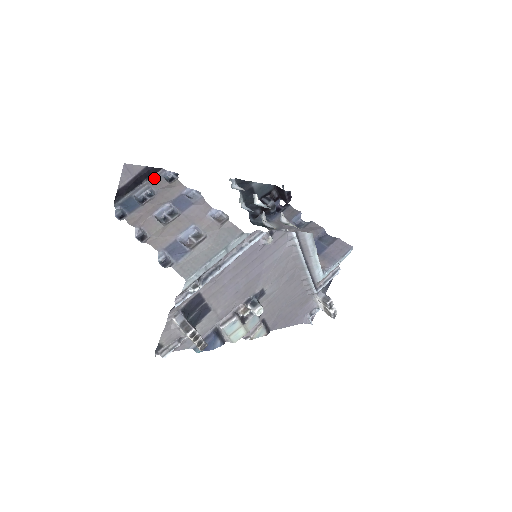
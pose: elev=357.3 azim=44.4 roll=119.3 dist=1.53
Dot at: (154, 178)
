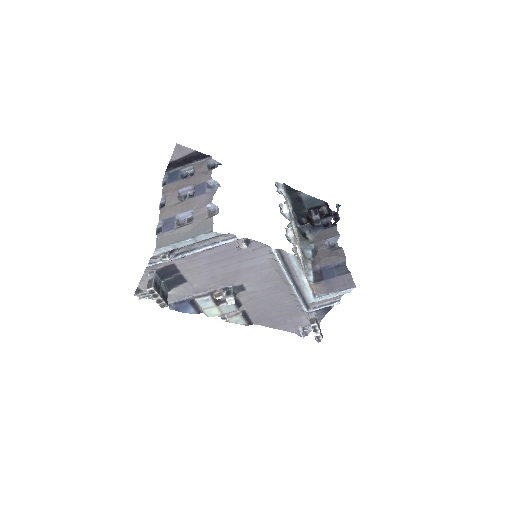
Dot at: (201, 162)
